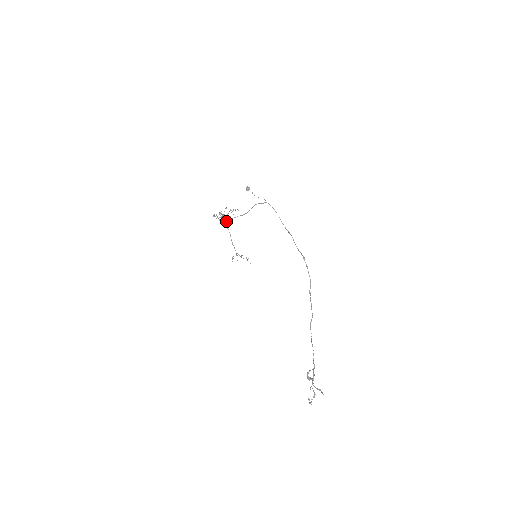
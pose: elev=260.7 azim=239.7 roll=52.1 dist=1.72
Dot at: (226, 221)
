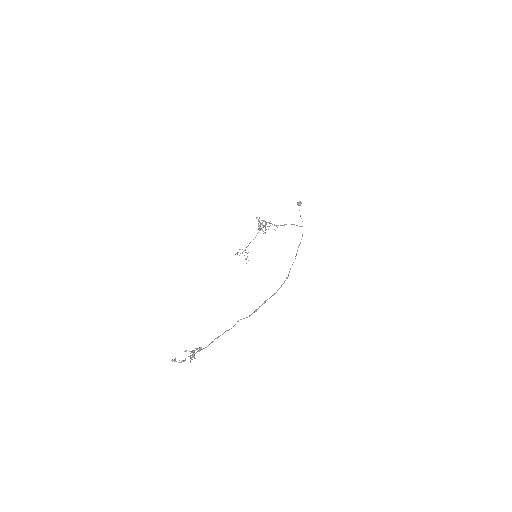
Dot at: (262, 229)
